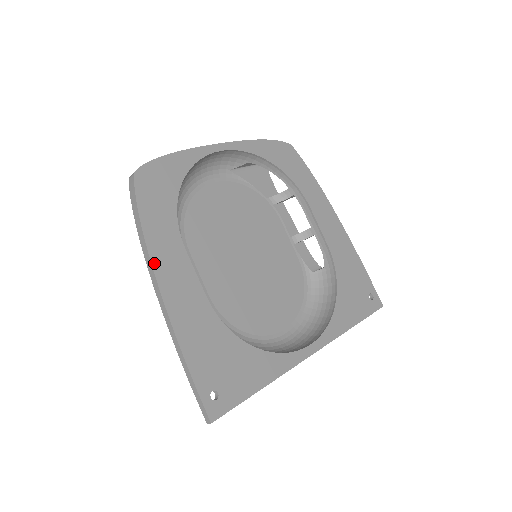
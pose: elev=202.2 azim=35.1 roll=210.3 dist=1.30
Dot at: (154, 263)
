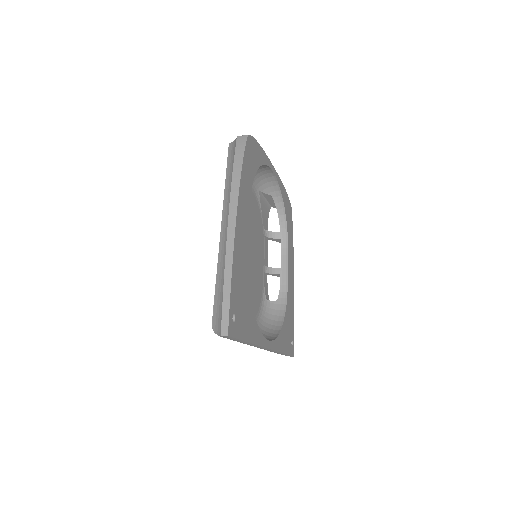
Dot at: (239, 197)
